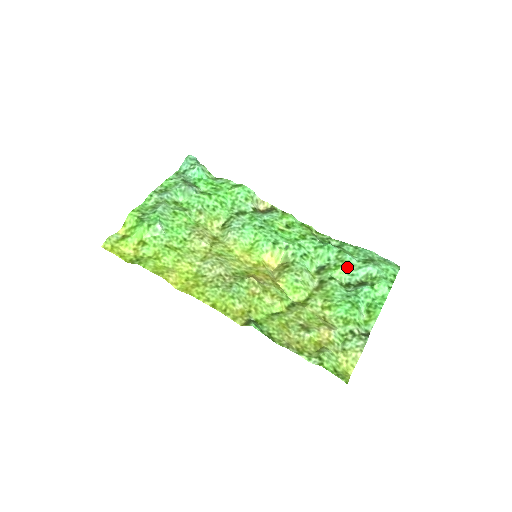
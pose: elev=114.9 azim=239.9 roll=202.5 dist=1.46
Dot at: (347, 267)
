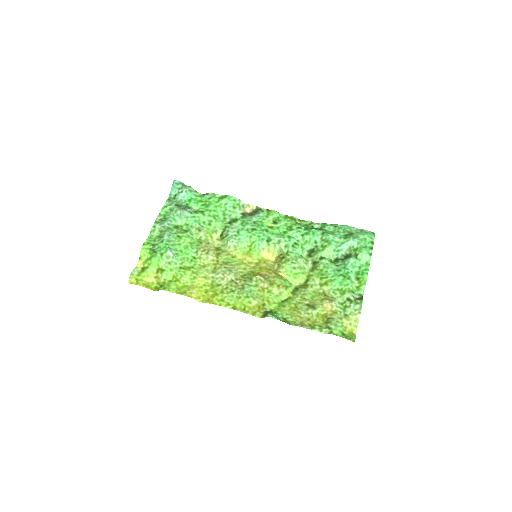
Dot at: (332, 245)
